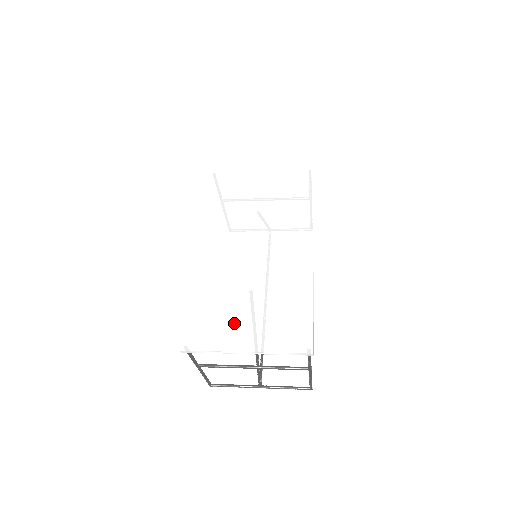
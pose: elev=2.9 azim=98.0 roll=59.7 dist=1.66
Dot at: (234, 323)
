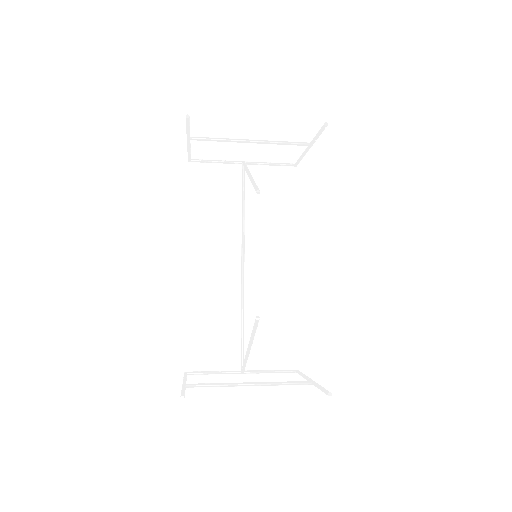
Dot at: (242, 367)
